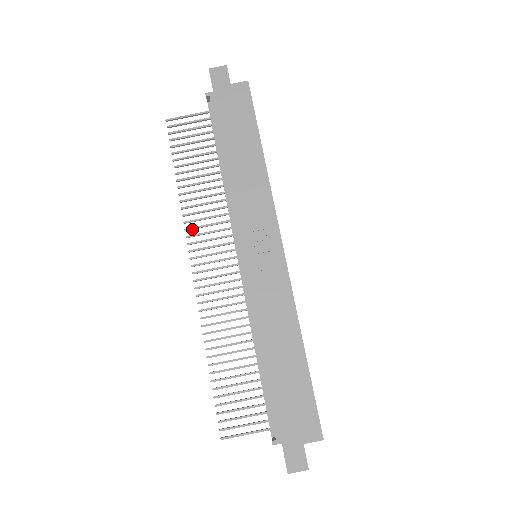
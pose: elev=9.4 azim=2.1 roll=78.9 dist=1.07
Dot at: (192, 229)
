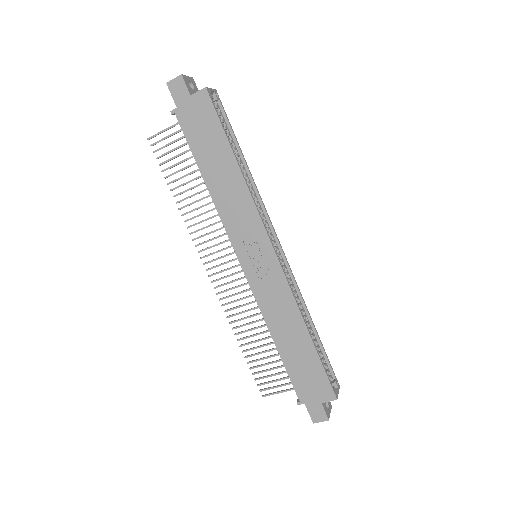
Dot at: (198, 238)
